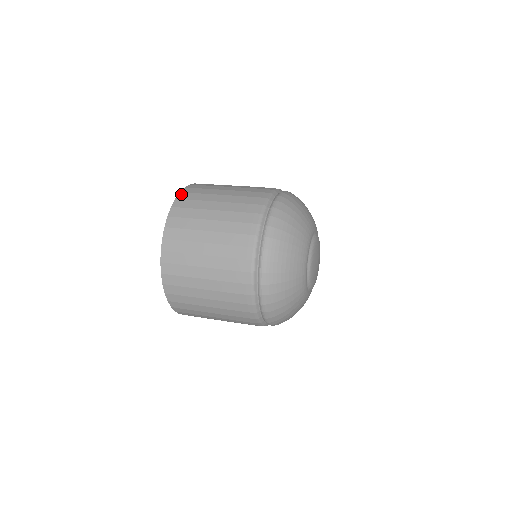
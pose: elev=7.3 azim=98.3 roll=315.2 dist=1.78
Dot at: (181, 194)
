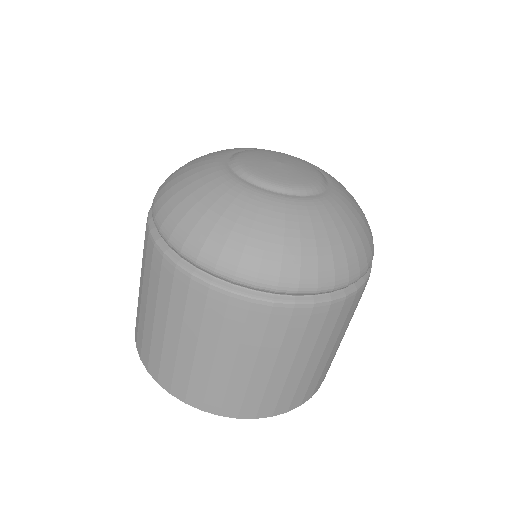
Dot at: occluded
